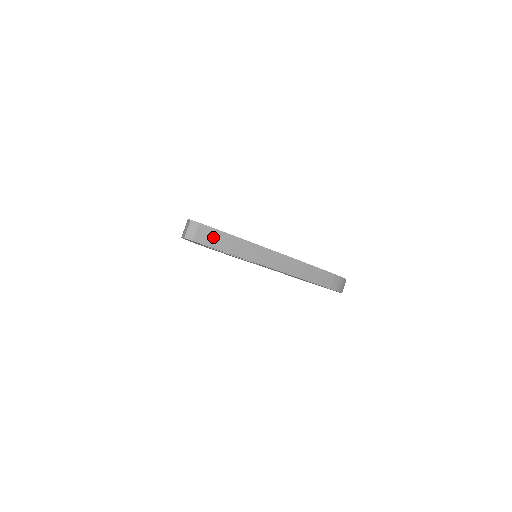
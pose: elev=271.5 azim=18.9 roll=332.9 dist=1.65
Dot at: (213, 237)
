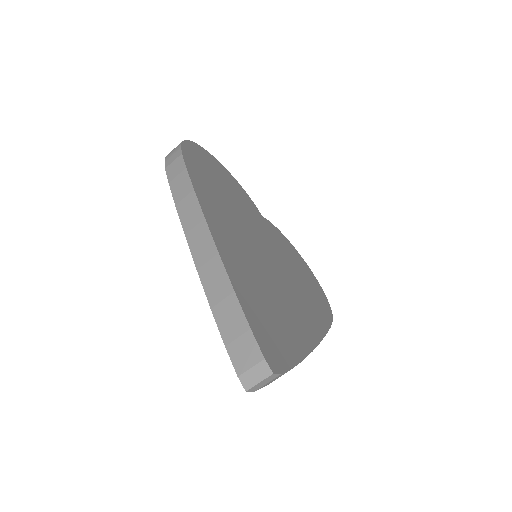
Dot at: occluded
